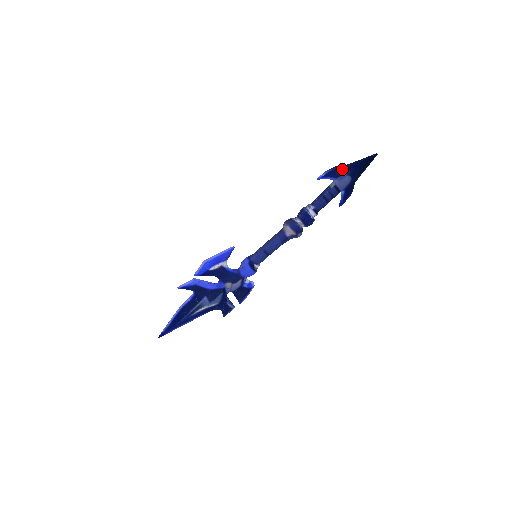
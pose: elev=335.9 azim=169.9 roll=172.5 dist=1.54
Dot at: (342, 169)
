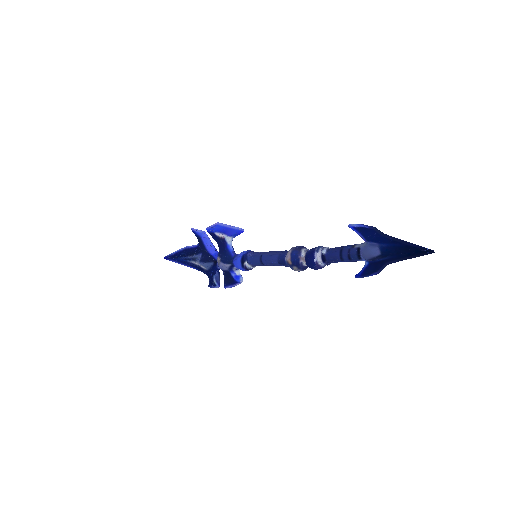
Dot at: (379, 236)
